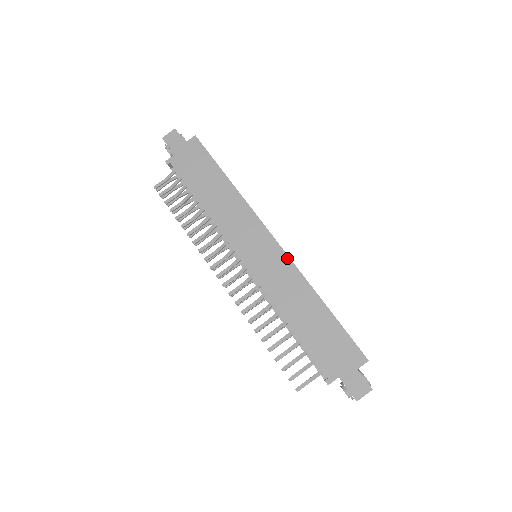
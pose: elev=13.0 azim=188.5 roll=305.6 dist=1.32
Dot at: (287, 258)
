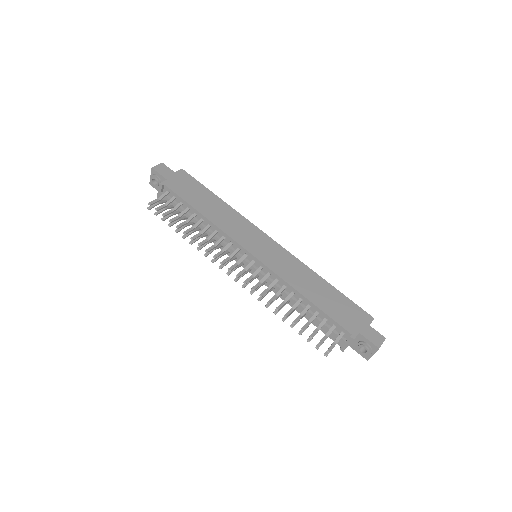
Dot at: (287, 252)
